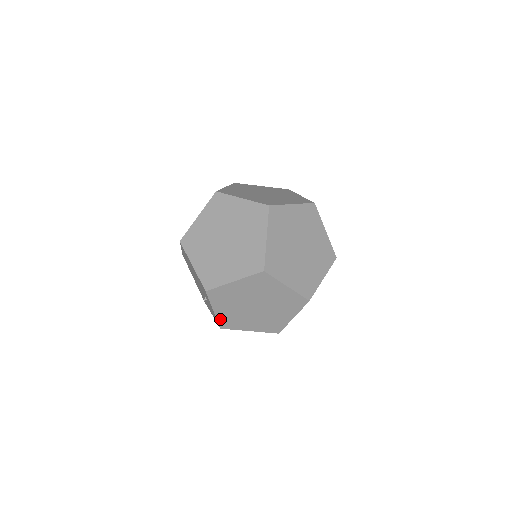
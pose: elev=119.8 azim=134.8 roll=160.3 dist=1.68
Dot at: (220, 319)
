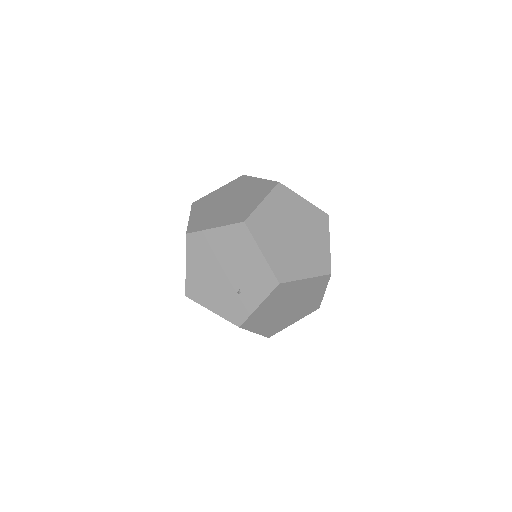
Dot at: (252, 316)
